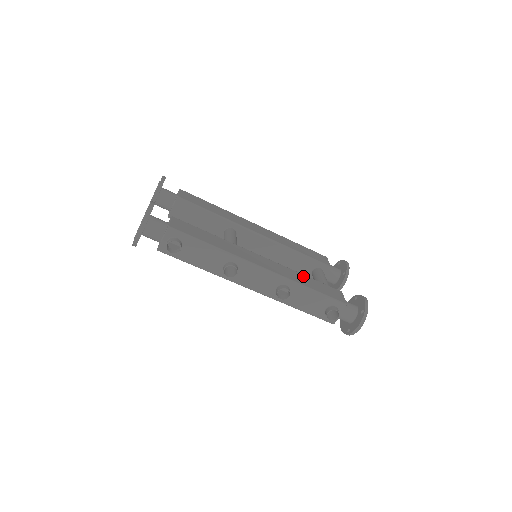
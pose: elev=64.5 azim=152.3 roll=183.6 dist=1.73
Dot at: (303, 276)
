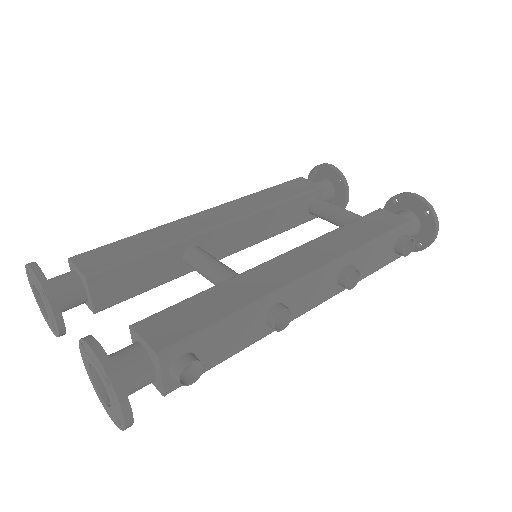
Dot at: (340, 232)
